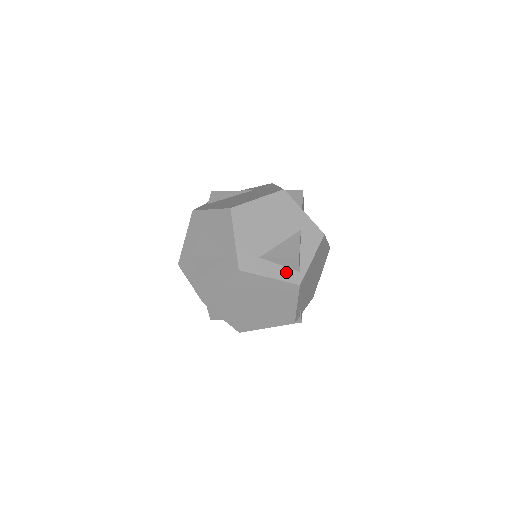
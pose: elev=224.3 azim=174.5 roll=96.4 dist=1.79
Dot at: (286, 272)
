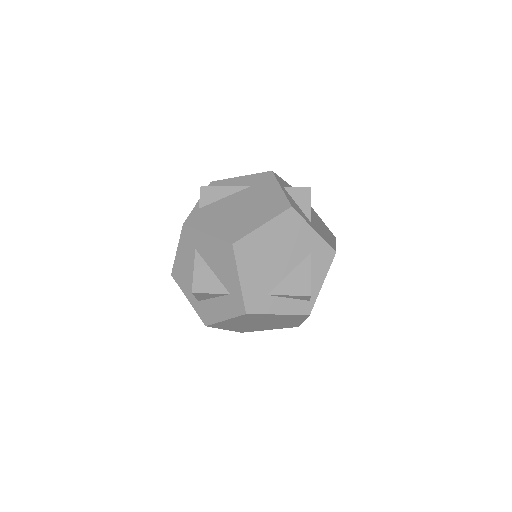
Dot at: (295, 304)
